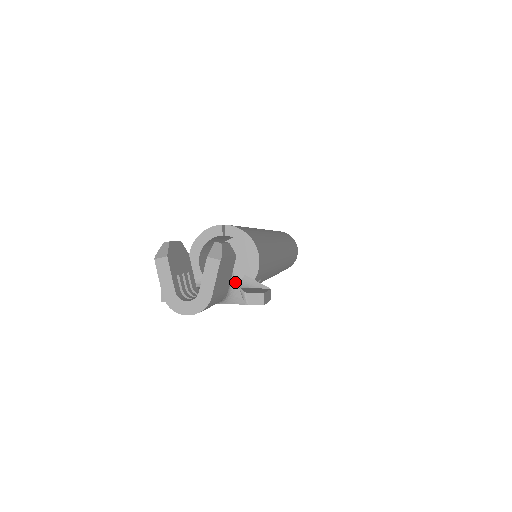
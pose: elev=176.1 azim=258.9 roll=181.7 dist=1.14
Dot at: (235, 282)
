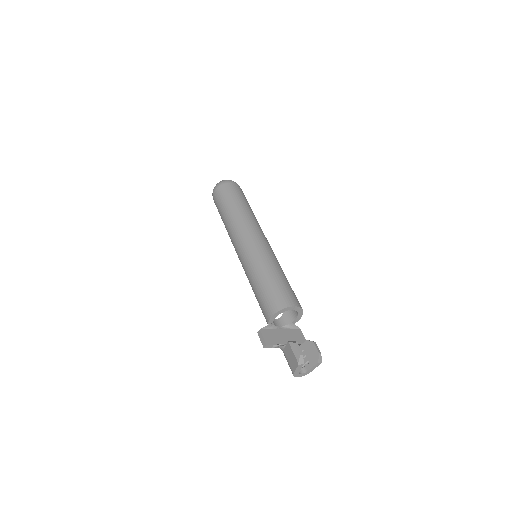
Dot at: occluded
